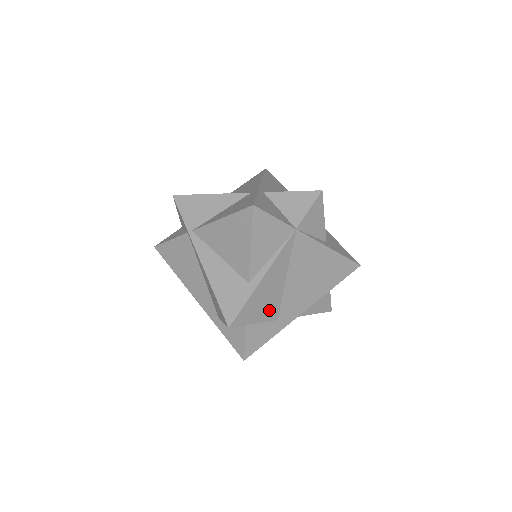
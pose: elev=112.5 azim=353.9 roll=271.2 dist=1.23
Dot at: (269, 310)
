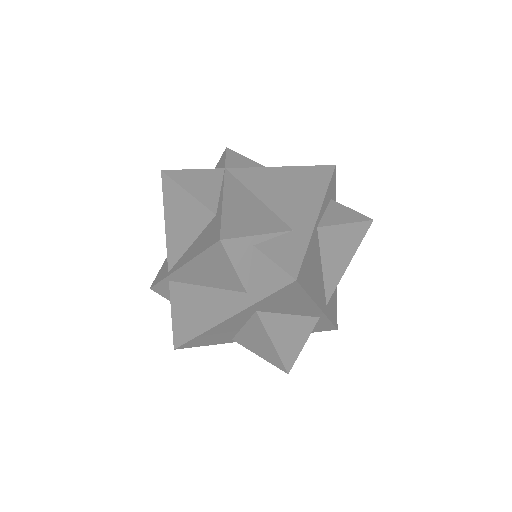
Dot at: (267, 223)
